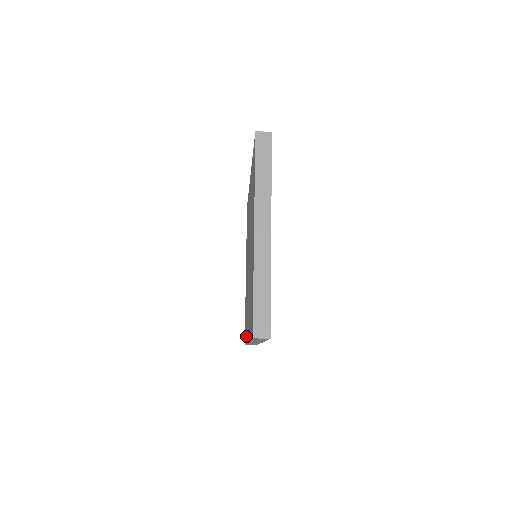
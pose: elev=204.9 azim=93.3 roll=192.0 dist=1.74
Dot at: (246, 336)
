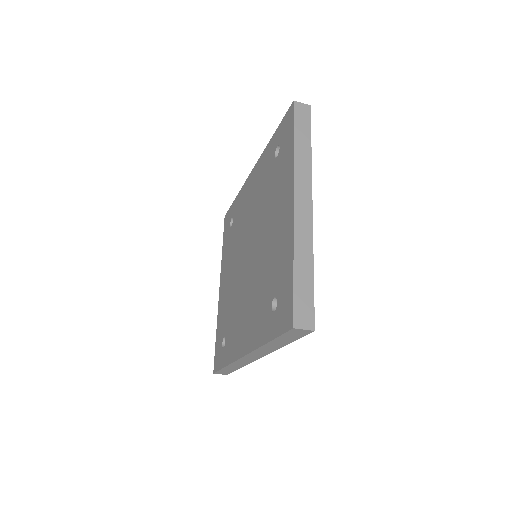
Dot at: (230, 355)
